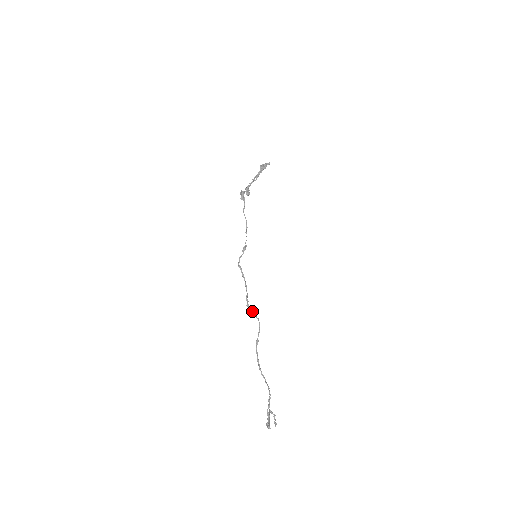
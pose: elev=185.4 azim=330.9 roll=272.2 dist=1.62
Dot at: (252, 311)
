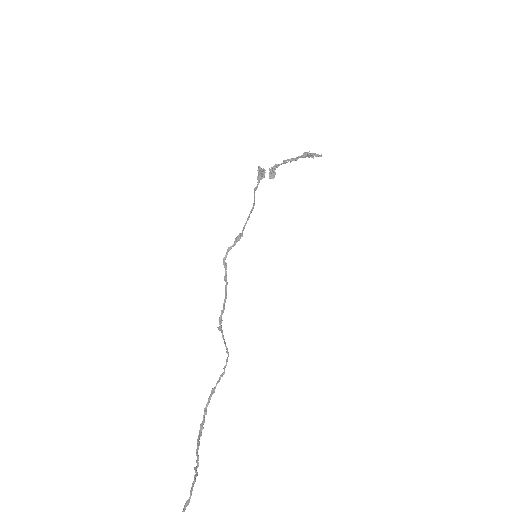
Dot at: (223, 339)
